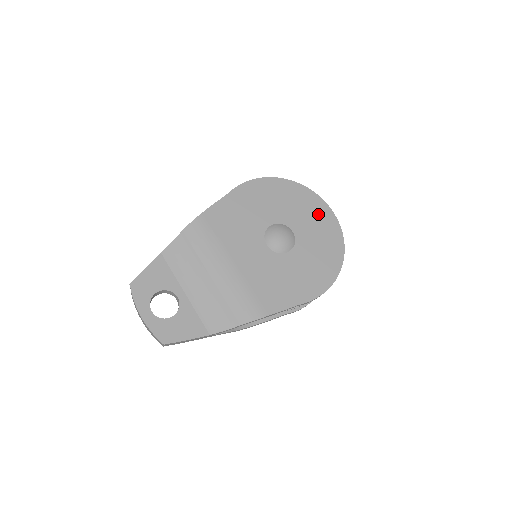
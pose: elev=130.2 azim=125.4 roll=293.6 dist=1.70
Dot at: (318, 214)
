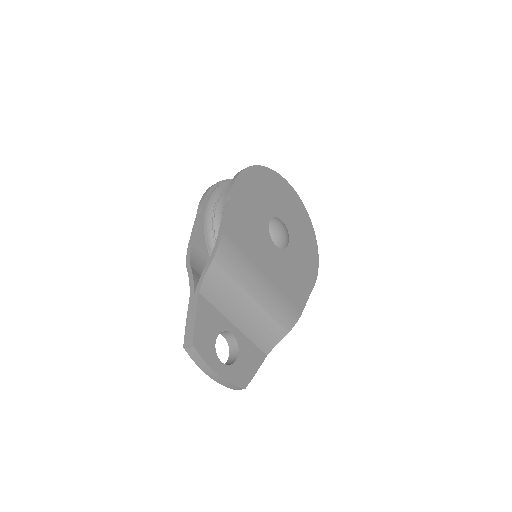
Dot at: (288, 196)
